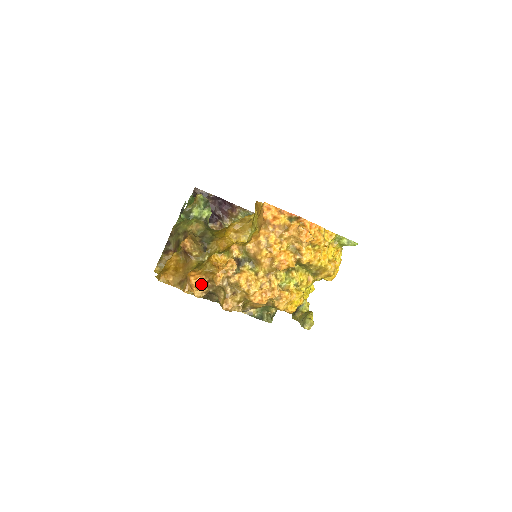
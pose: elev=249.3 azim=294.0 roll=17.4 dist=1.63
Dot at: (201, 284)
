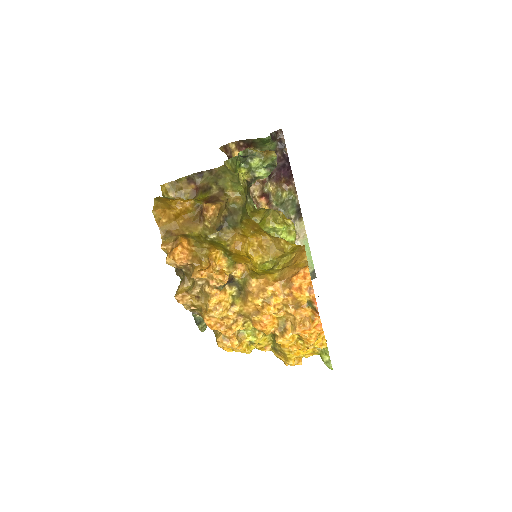
Dot at: (181, 261)
